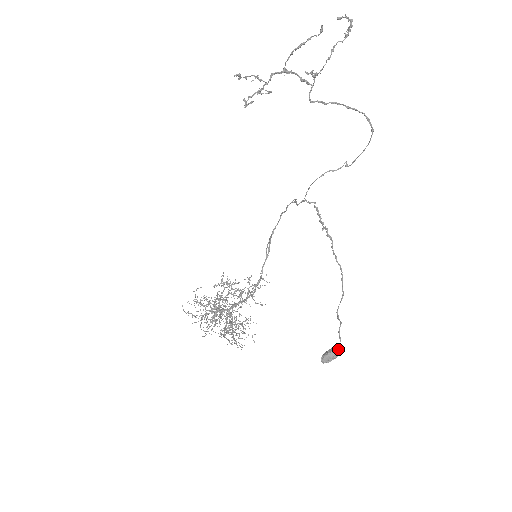
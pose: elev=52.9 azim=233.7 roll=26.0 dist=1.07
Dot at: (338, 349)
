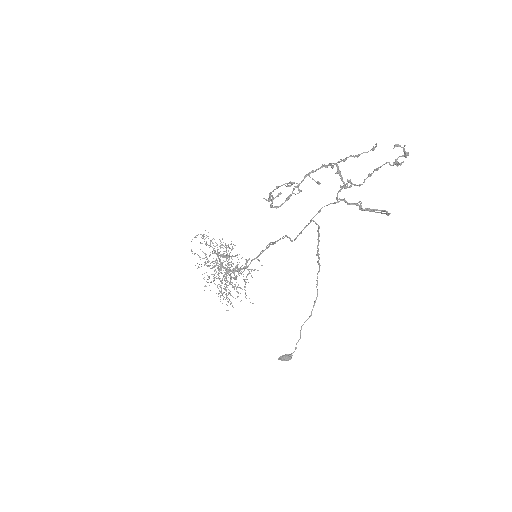
Dot at: (291, 356)
